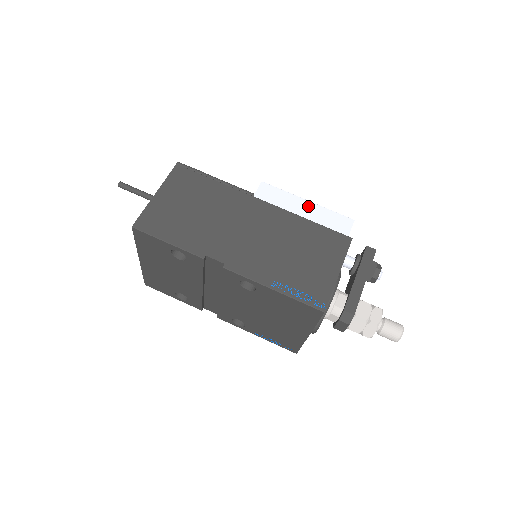
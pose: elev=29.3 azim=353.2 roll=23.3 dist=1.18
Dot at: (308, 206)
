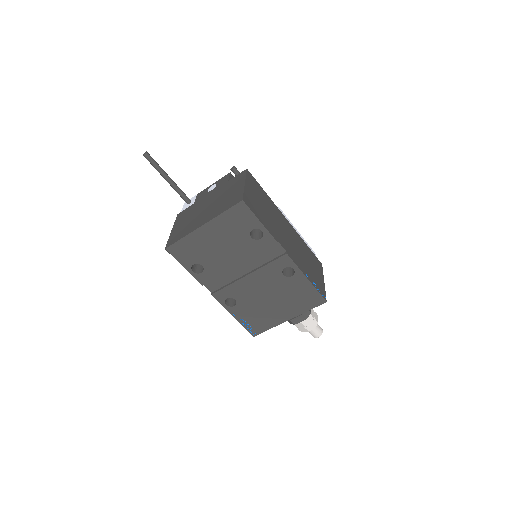
Dot at: occluded
